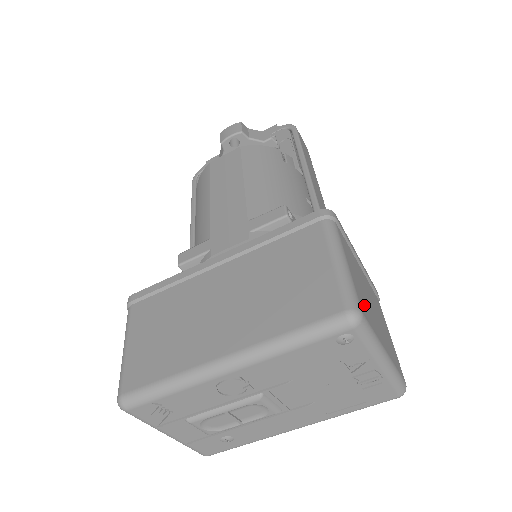
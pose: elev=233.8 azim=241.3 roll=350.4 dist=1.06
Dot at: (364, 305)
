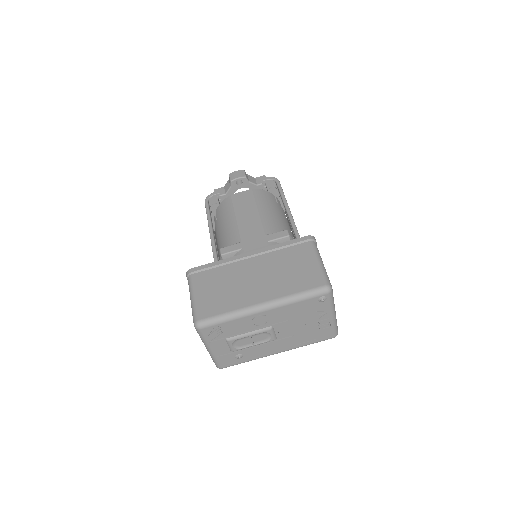
Dot at: occluded
